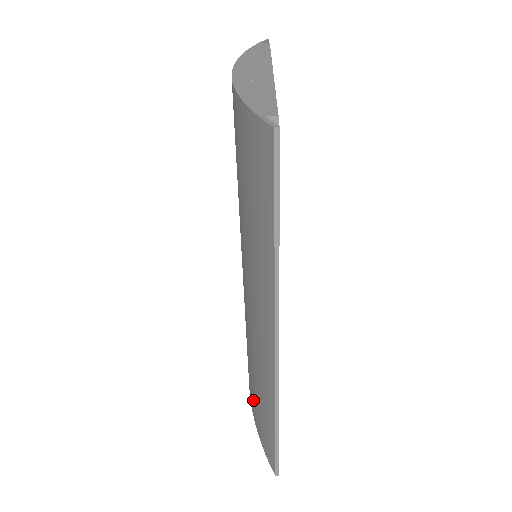
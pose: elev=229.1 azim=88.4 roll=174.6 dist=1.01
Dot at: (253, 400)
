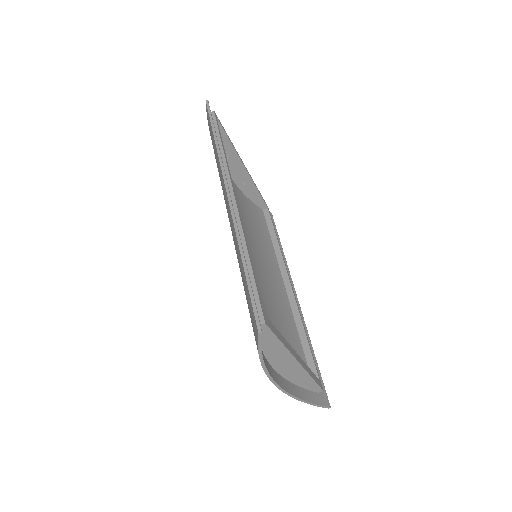
Dot at: occluded
